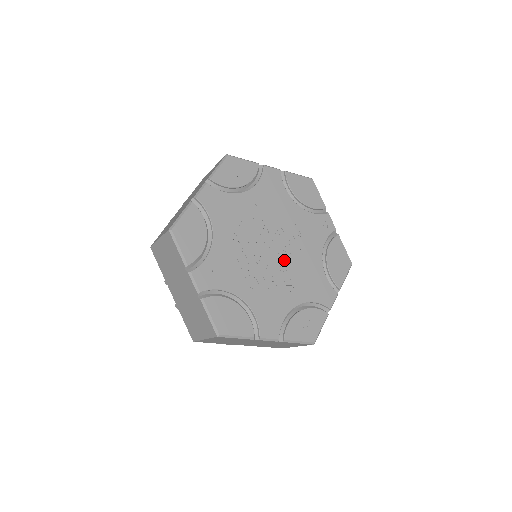
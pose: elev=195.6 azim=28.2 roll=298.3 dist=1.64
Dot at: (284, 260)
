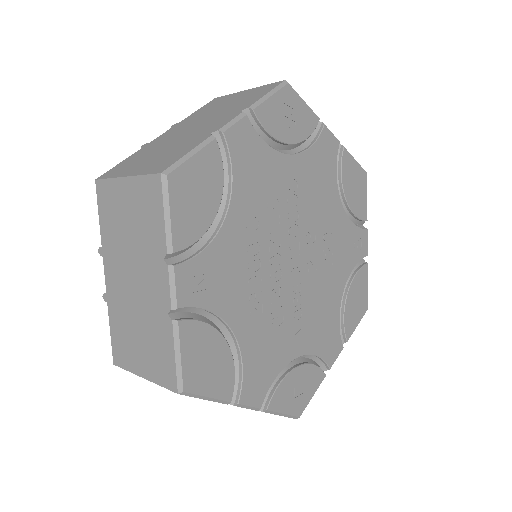
Dot at: (303, 283)
